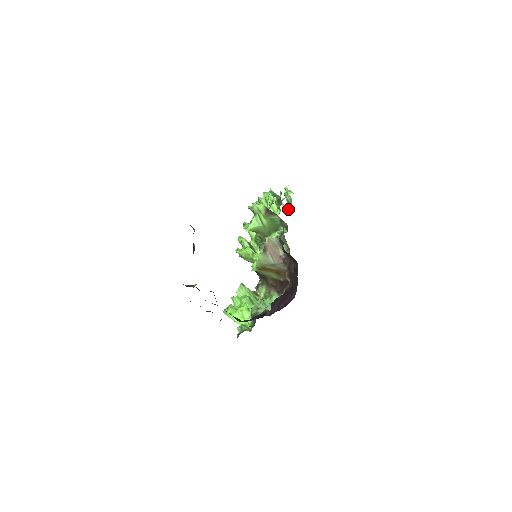
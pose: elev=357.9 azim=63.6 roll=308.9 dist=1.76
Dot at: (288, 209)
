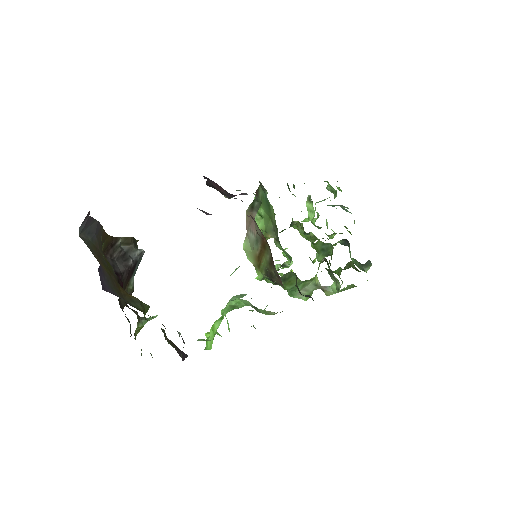
Dot at: (329, 197)
